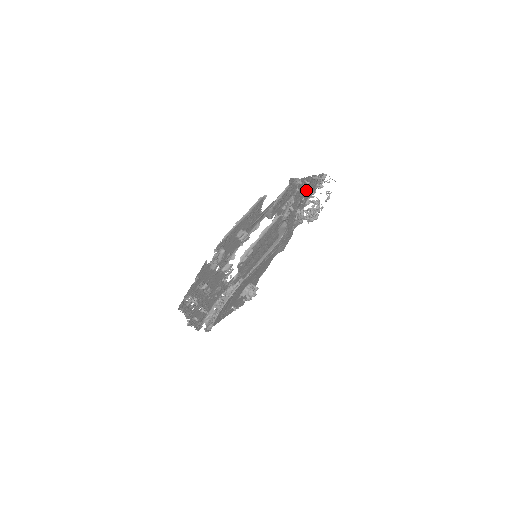
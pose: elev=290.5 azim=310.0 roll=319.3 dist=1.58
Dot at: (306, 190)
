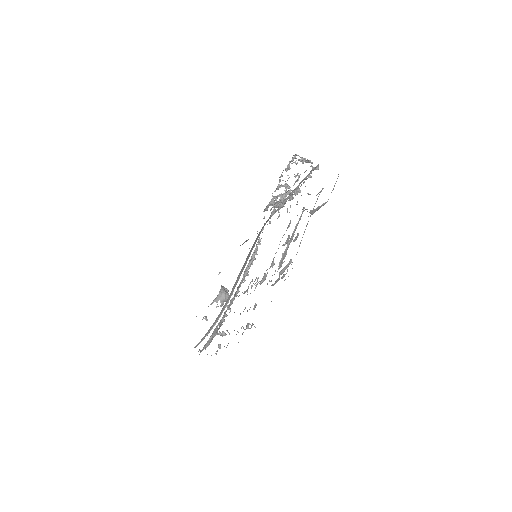
Dot at: occluded
